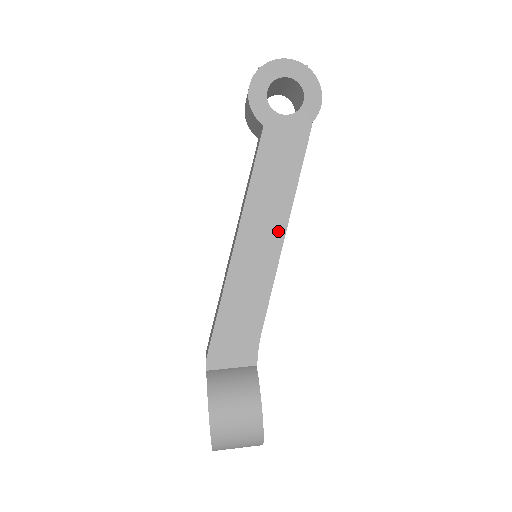
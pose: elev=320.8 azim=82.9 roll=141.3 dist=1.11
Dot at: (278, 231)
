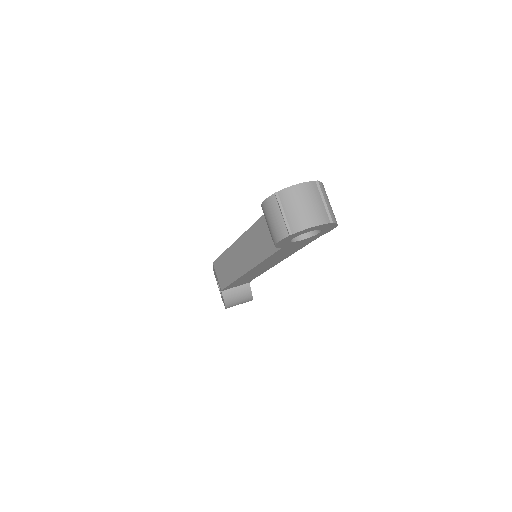
Dot at: occluded
